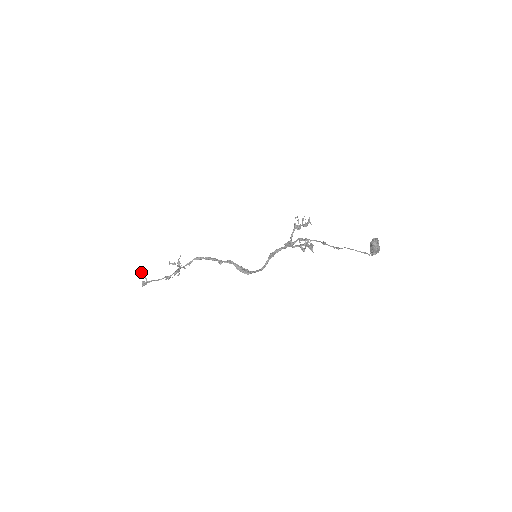
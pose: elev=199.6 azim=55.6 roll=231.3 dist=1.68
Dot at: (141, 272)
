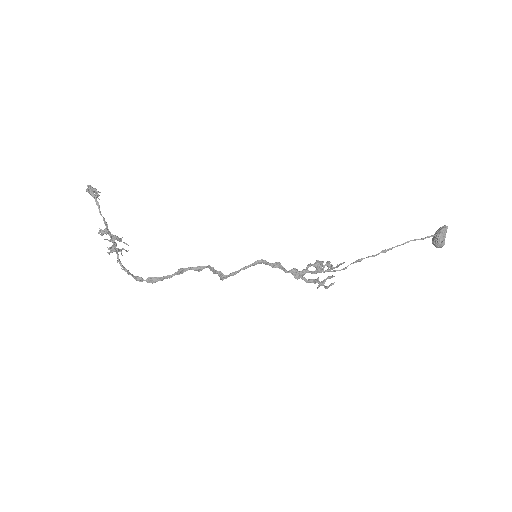
Dot at: occluded
